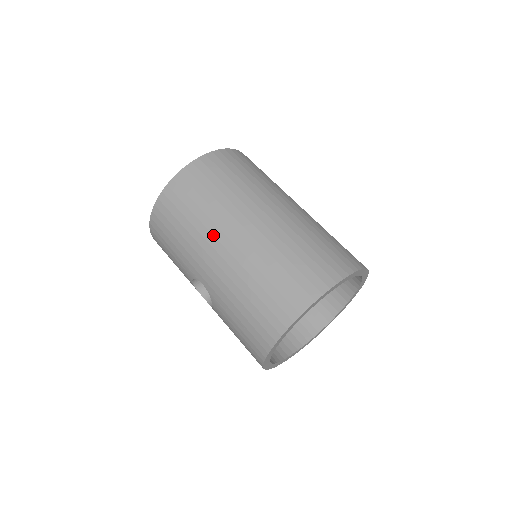
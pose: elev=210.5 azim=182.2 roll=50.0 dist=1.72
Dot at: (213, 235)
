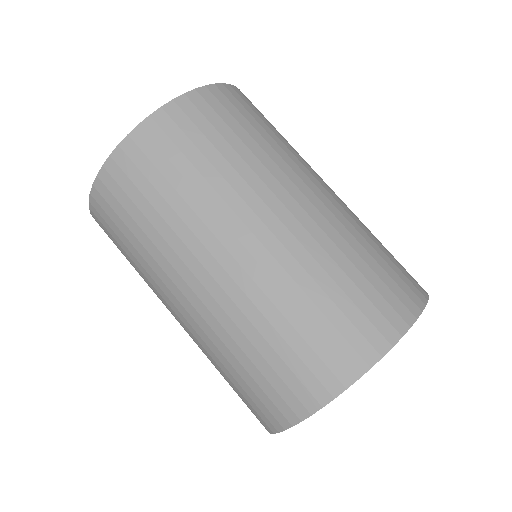
Dot at: (175, 270)
